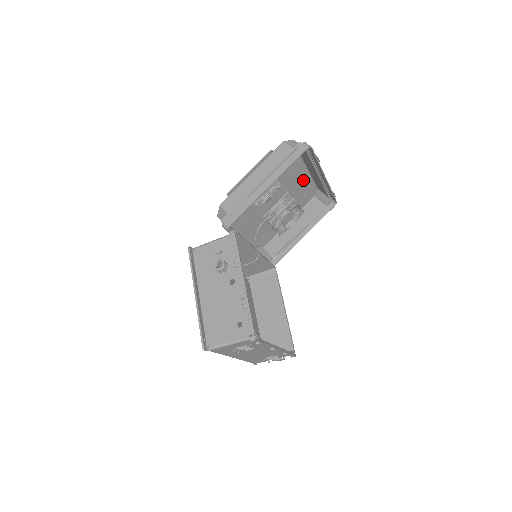
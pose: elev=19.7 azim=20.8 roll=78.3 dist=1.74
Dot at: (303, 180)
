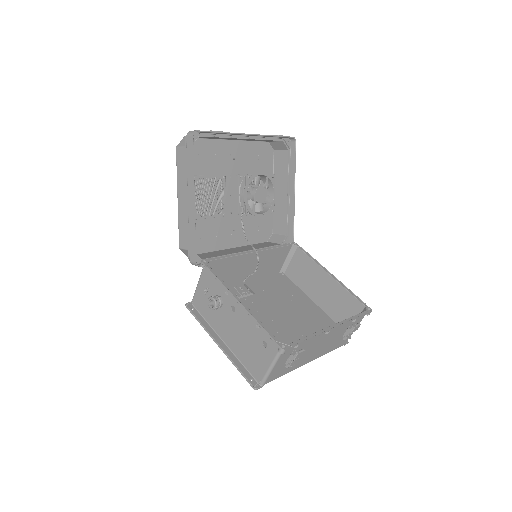
Dot at: (242, 151)
